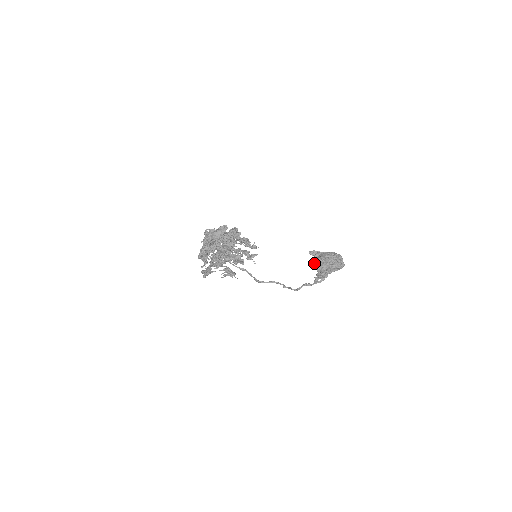
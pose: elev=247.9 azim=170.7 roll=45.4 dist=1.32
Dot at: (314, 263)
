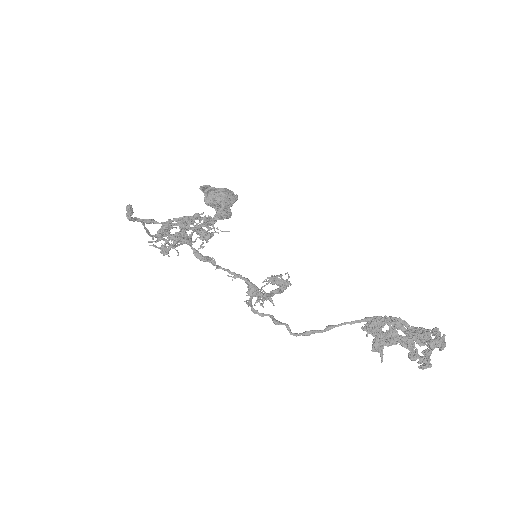
Dot at: (223, 211)
